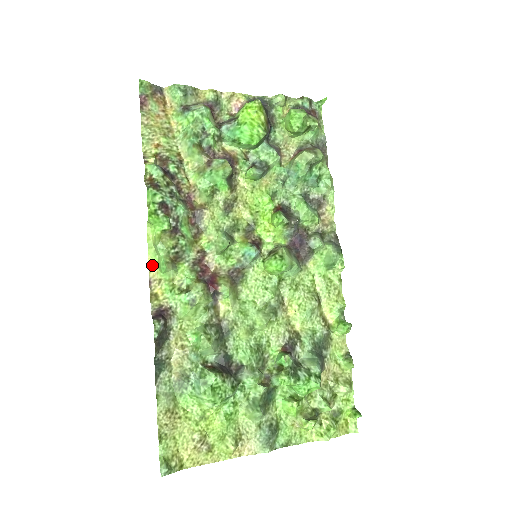
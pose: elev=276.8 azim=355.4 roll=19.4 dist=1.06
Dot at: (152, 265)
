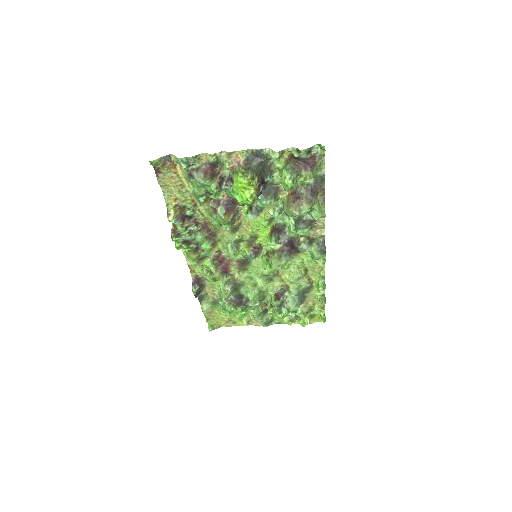
Dot at: occluded
